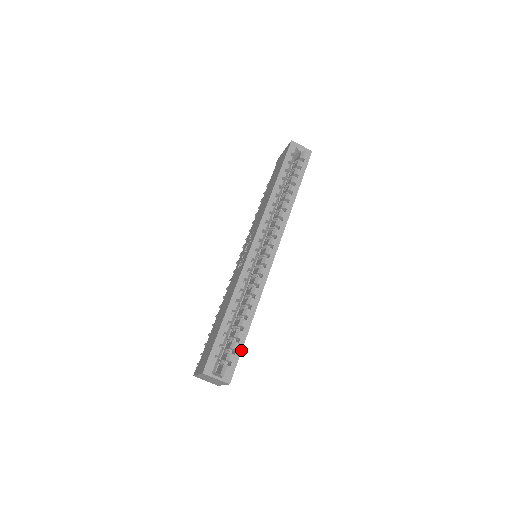
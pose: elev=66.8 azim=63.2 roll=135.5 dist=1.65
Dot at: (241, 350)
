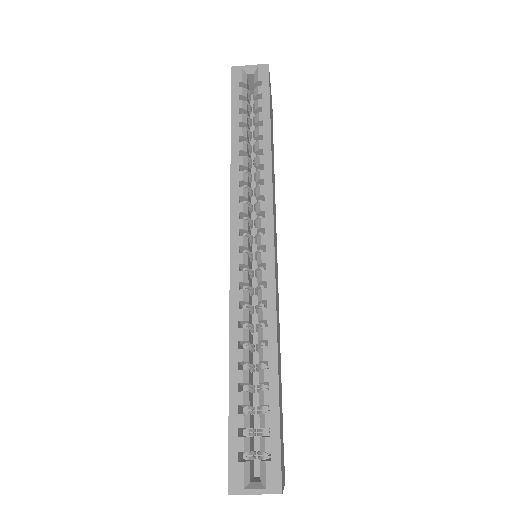
Dot at: (278, 424)
